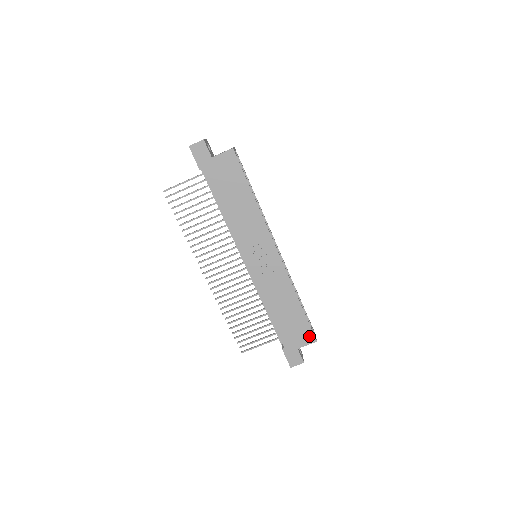
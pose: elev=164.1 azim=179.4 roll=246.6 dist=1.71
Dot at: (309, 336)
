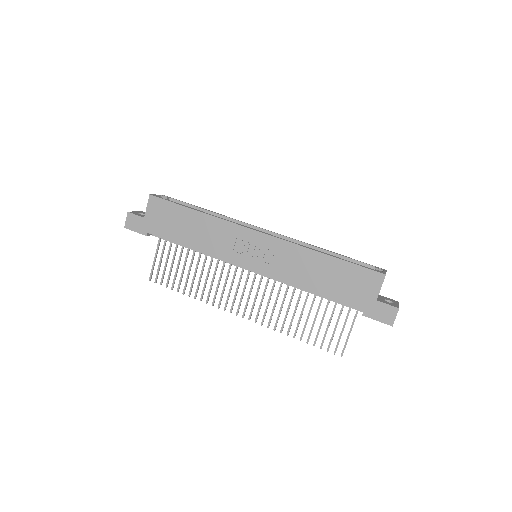
Dot at: (372, 277)
